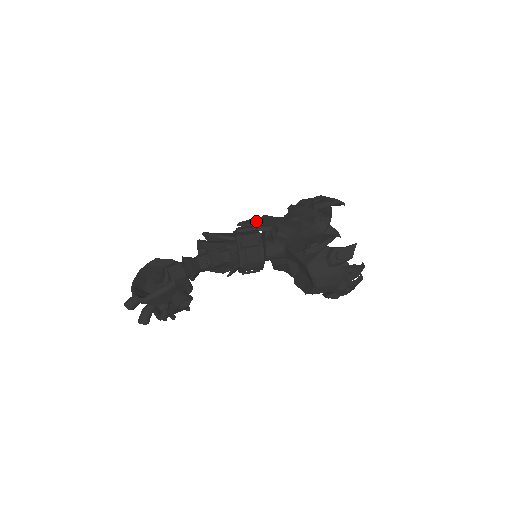
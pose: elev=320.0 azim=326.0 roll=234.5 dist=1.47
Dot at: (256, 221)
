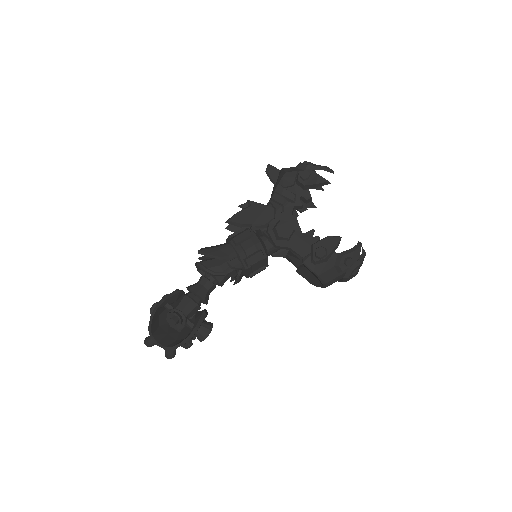
Dot at: (246, 216)
